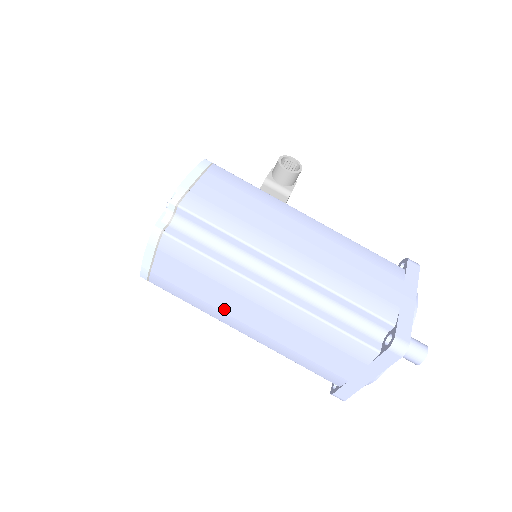
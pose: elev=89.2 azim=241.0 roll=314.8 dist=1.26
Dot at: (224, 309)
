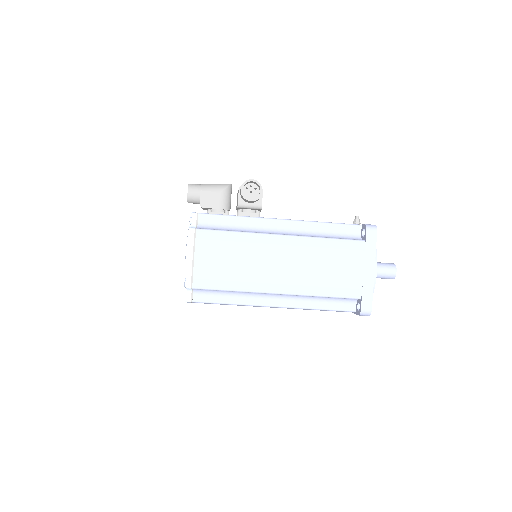
Dot at: occluded
